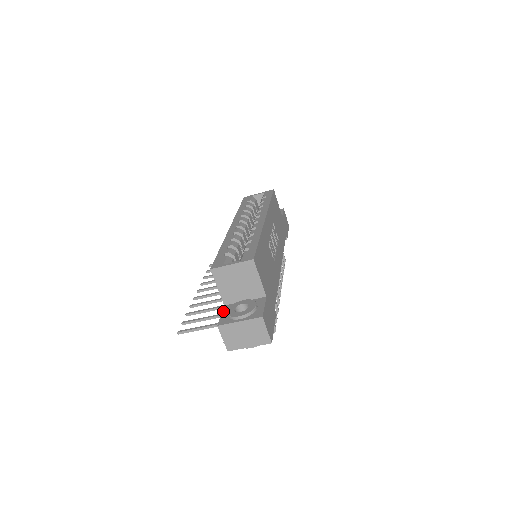
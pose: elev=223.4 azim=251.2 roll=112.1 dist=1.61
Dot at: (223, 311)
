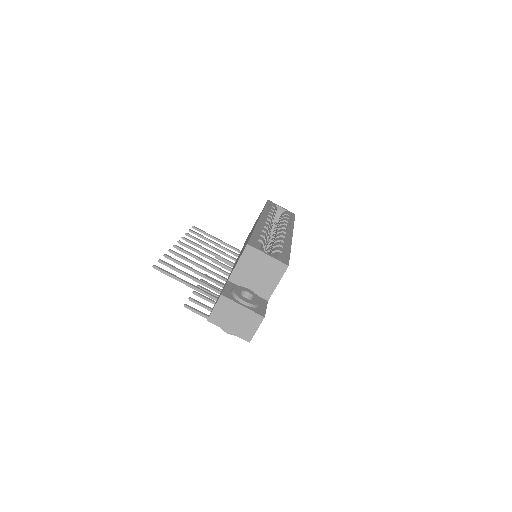
Dot at: (227, 285)
